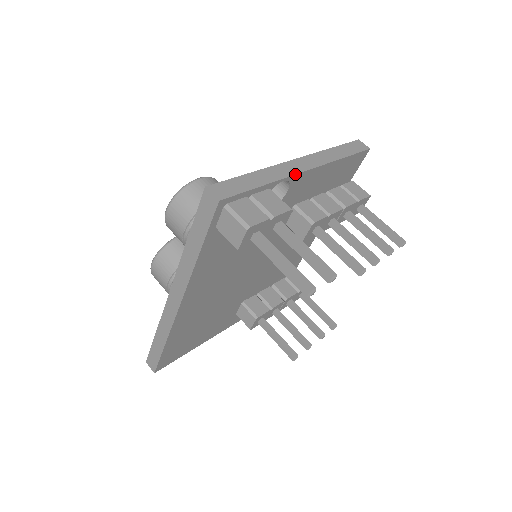
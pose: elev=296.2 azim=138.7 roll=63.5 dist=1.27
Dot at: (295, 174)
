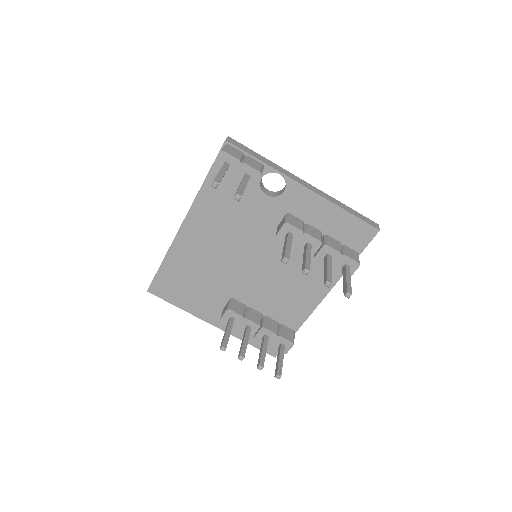
Dot at: (291, 178)
